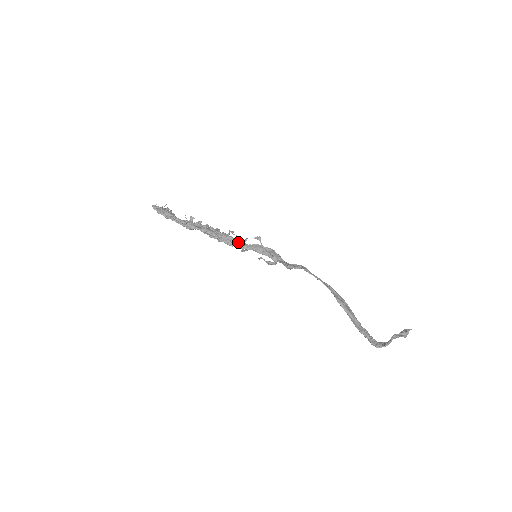
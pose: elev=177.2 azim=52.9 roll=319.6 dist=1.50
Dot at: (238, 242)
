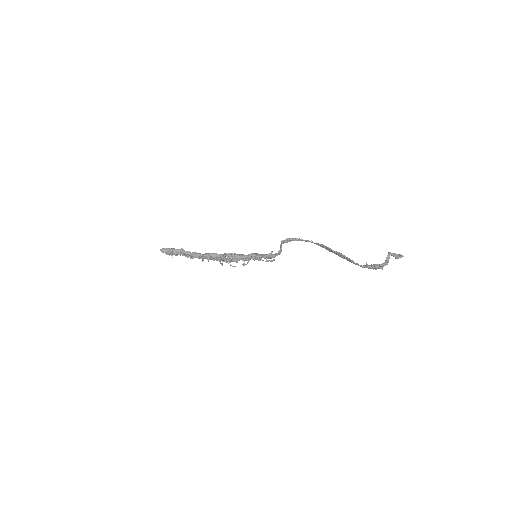
Dot at: (238, 254)
